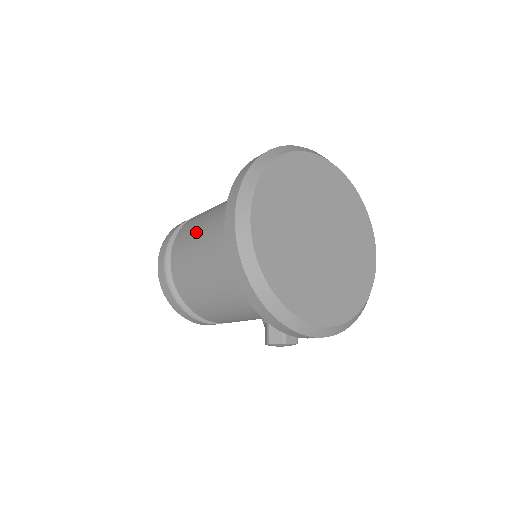
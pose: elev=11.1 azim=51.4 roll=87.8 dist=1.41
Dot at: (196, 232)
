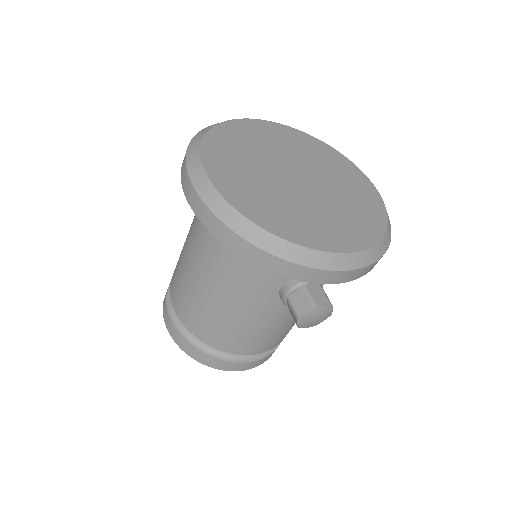
Dot at: (181, 254)
